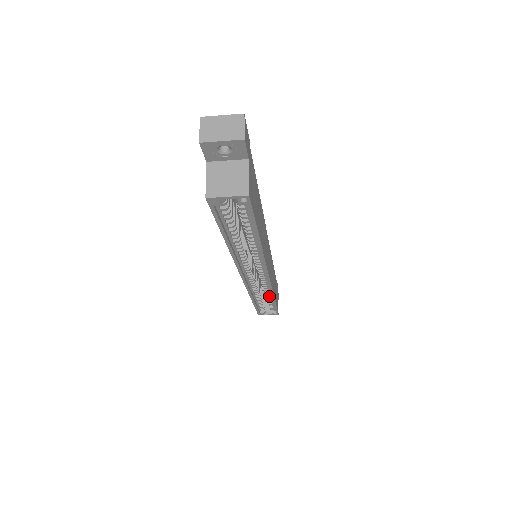
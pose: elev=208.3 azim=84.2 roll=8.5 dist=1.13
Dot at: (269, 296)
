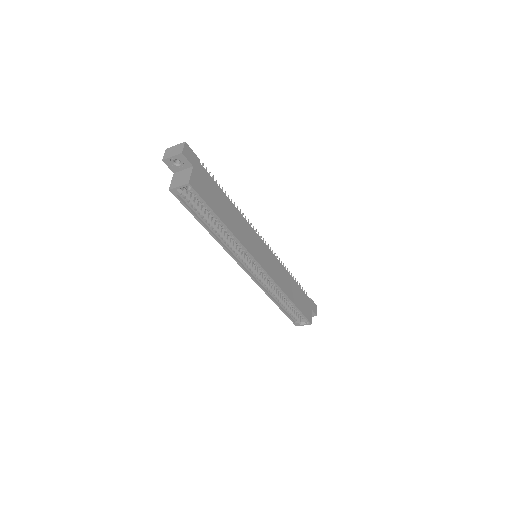
Dot at: (286, 297)
